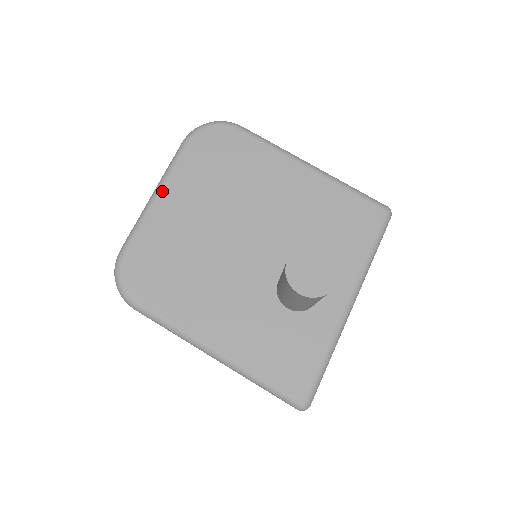
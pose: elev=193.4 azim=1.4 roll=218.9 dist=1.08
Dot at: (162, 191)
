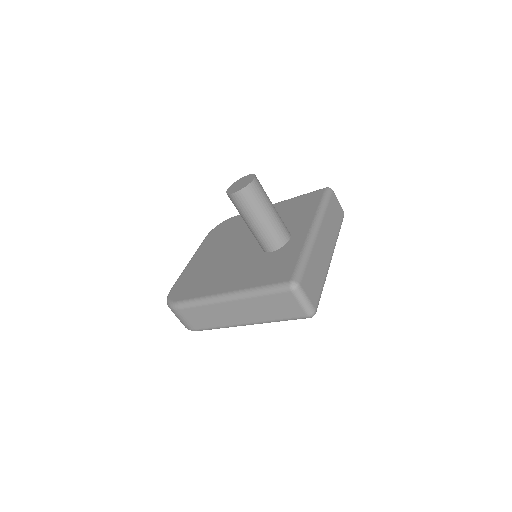
Dot at: (193, 257)
